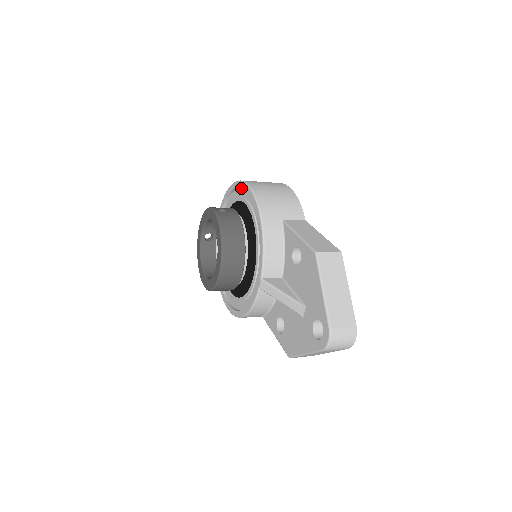
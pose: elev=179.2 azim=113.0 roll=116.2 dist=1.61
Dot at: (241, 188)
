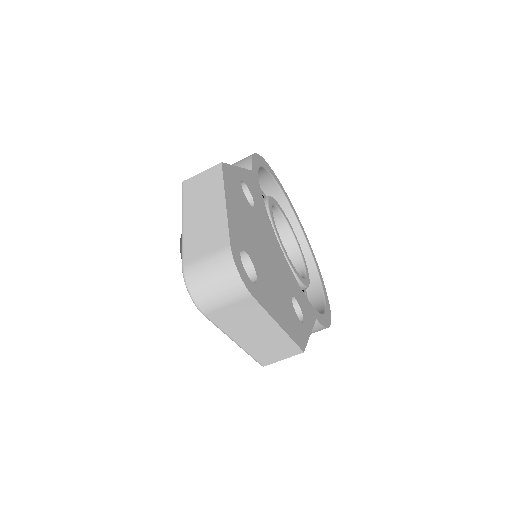
Dot at: occluded
